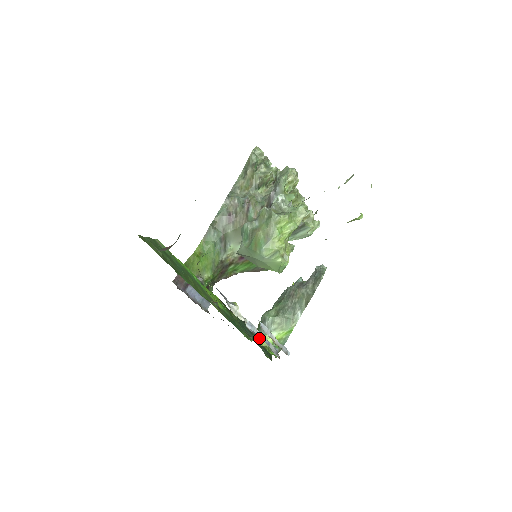
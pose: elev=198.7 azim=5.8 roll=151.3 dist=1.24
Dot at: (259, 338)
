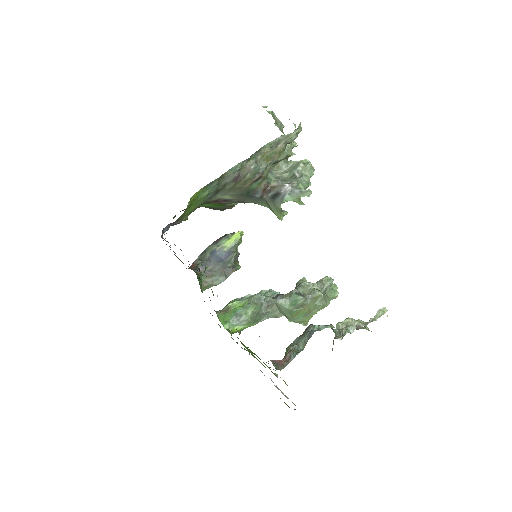
Dot at: (231, 327)
